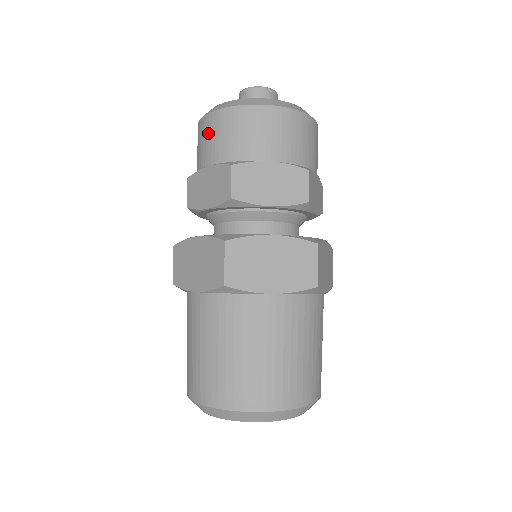
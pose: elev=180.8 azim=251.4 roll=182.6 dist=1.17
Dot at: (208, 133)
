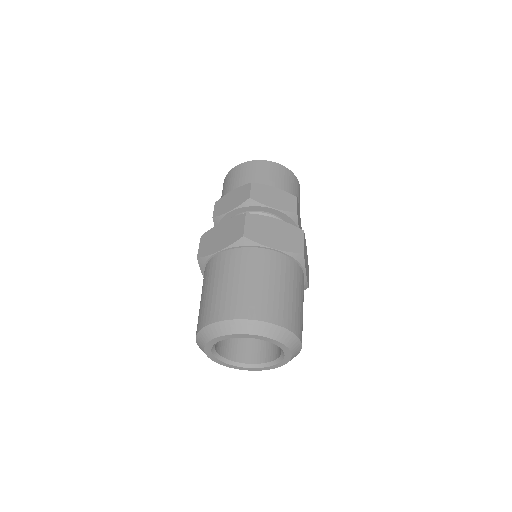
Dot at: (234, 175)
